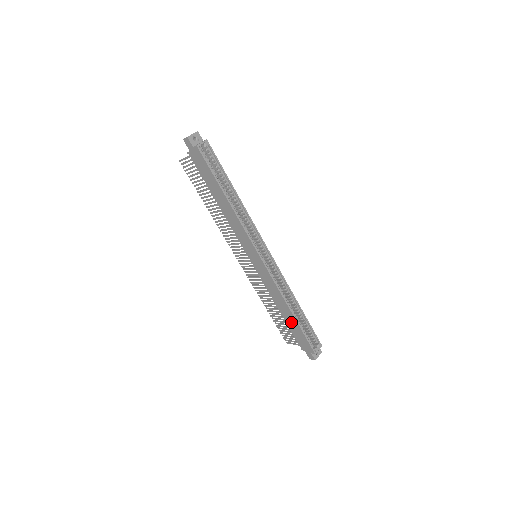
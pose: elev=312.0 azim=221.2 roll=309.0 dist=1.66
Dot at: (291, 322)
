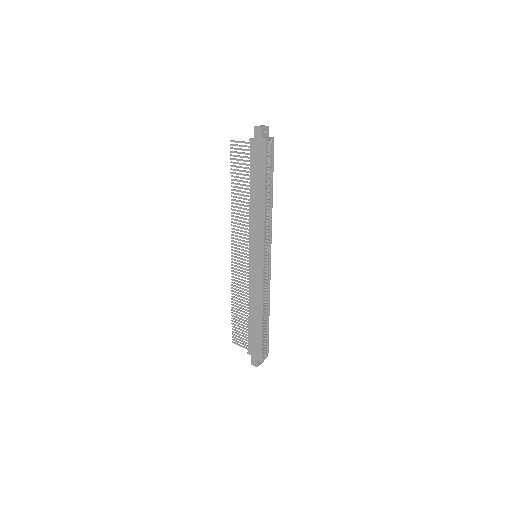
Dot at: (255, 326)
